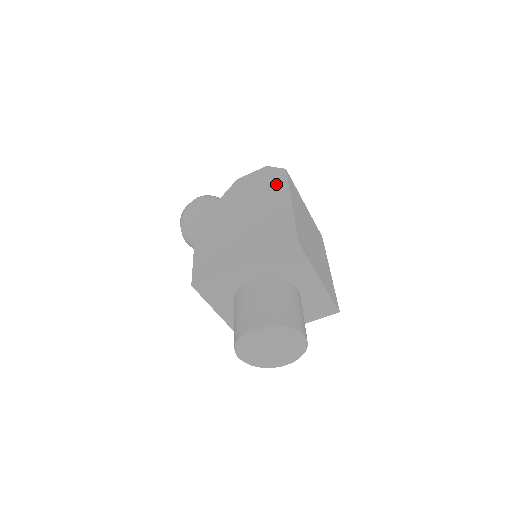
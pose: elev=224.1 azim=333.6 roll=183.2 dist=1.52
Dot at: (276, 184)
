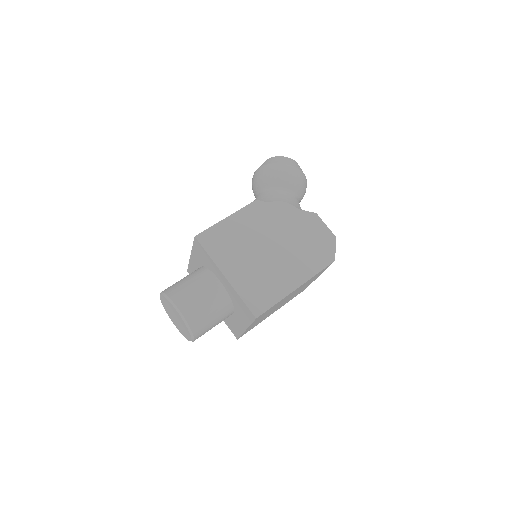
Dot at: (316, 260)
